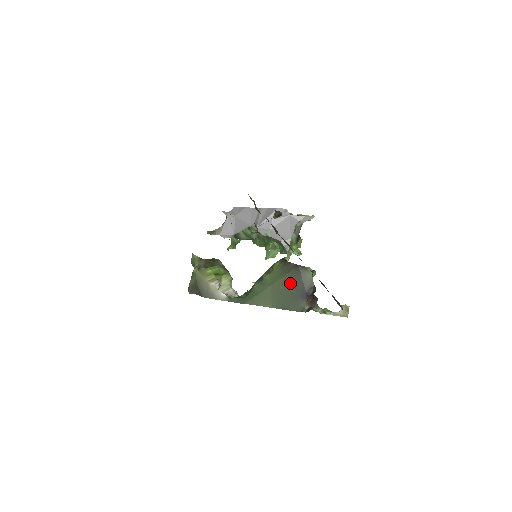
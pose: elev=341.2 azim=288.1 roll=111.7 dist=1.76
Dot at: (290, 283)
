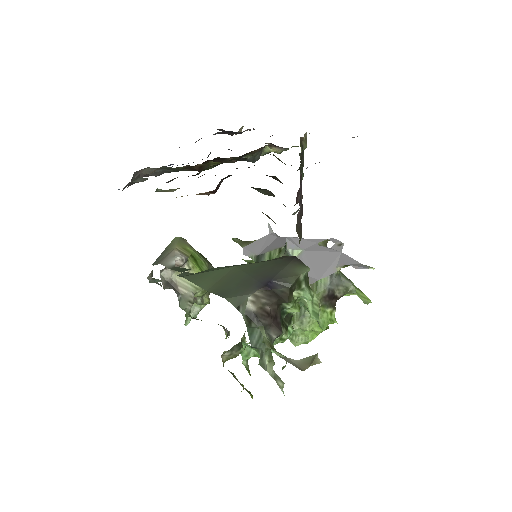
Dot at: (262, 268)
